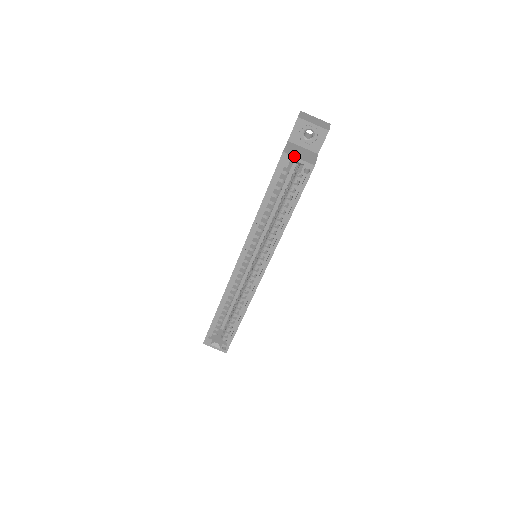
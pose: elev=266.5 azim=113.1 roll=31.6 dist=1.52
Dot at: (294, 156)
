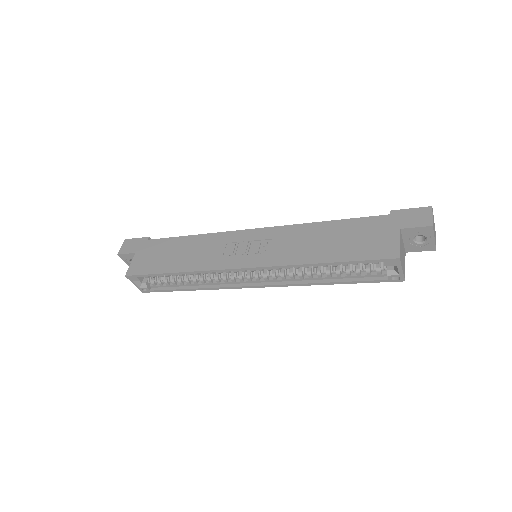
Dot at: (402, 266)
